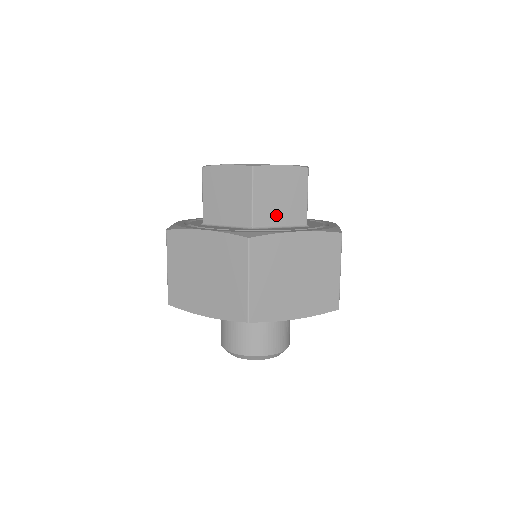
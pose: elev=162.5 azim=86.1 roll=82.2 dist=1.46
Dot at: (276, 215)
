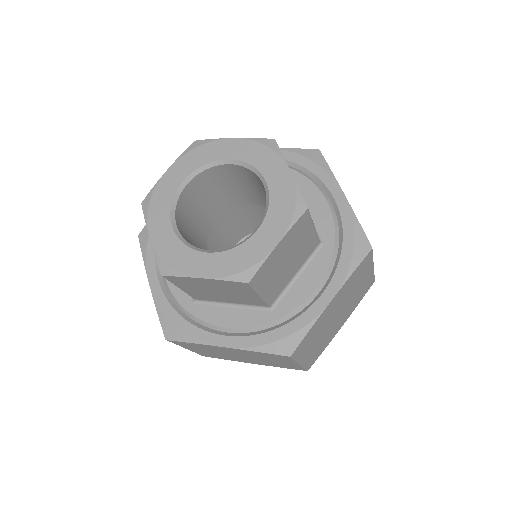
Dot at: (220, 298)
